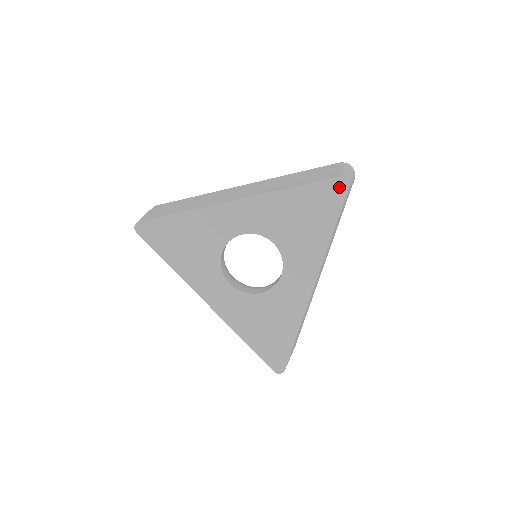
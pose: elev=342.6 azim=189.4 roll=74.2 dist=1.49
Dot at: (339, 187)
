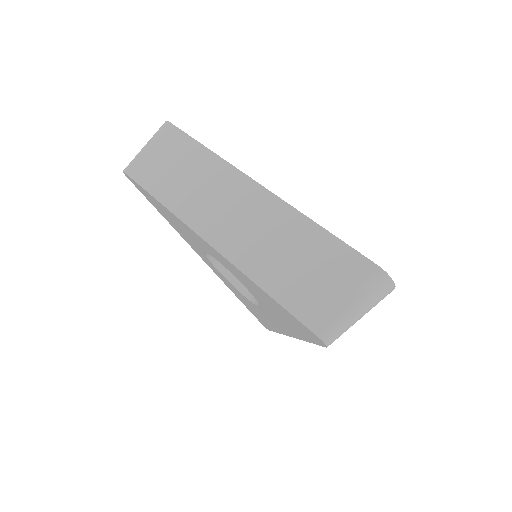
Dot at: (314, 336)
